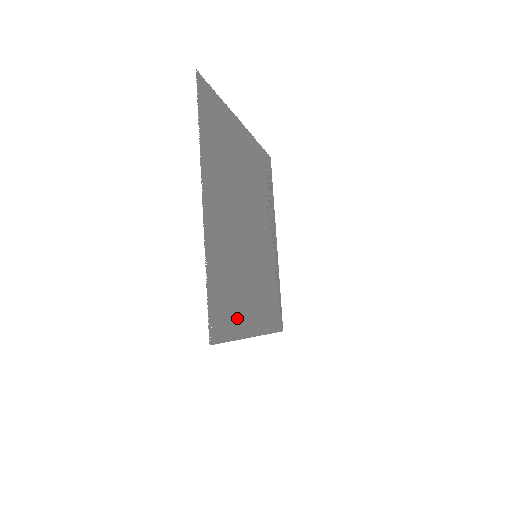
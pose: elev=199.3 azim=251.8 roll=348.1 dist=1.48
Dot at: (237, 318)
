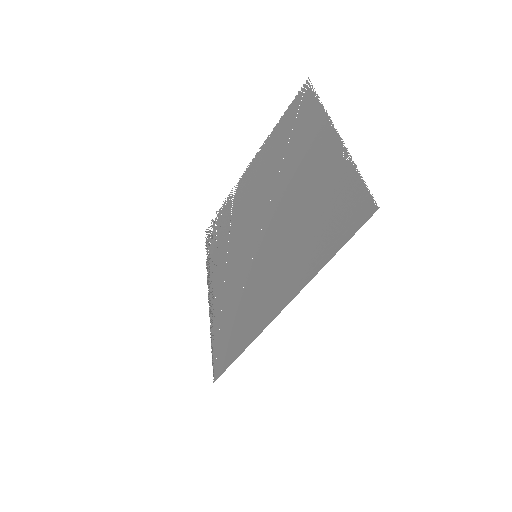
Dot at: (314, 253)
